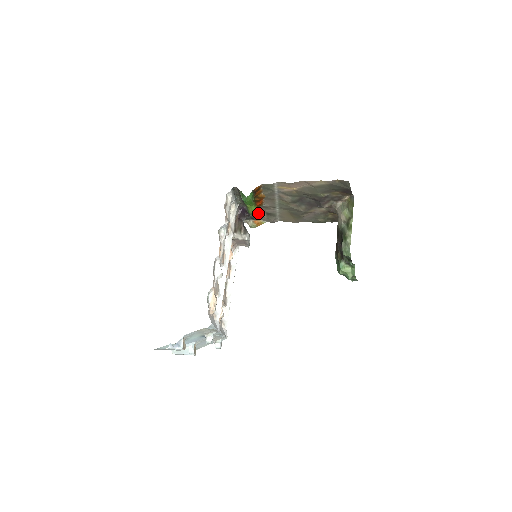
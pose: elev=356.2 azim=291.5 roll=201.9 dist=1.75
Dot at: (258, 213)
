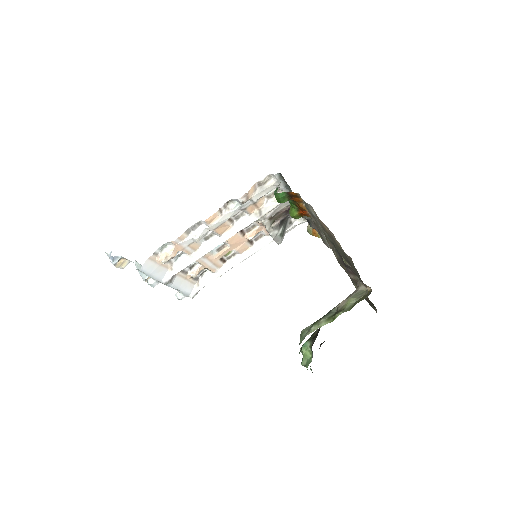
Dot at: occluded
